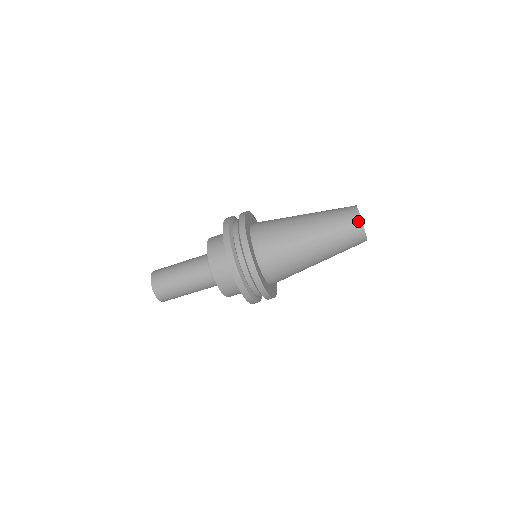
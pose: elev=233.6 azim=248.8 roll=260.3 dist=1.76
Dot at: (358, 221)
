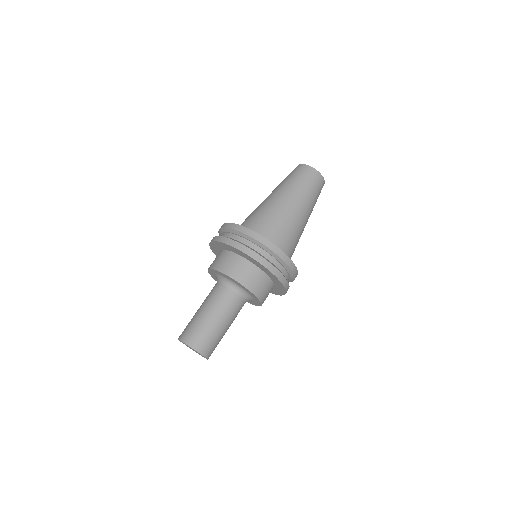
Dot at: (301, 166)
